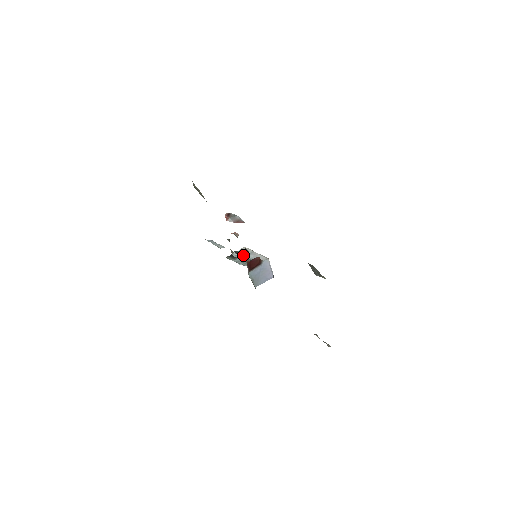
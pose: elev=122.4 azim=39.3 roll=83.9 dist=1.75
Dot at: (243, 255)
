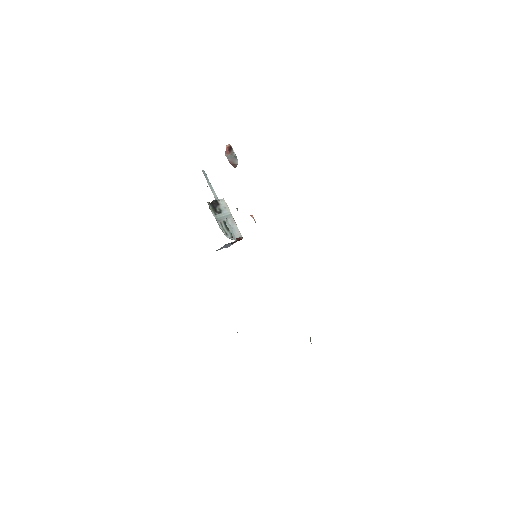
Dot at: (223, 213)
